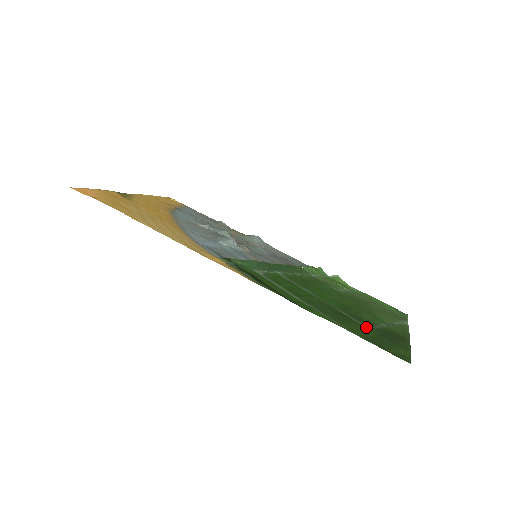
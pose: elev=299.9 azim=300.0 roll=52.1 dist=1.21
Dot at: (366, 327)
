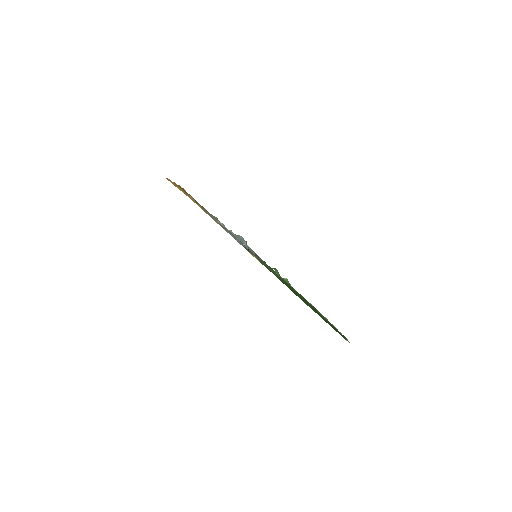
Dot at: occluded
